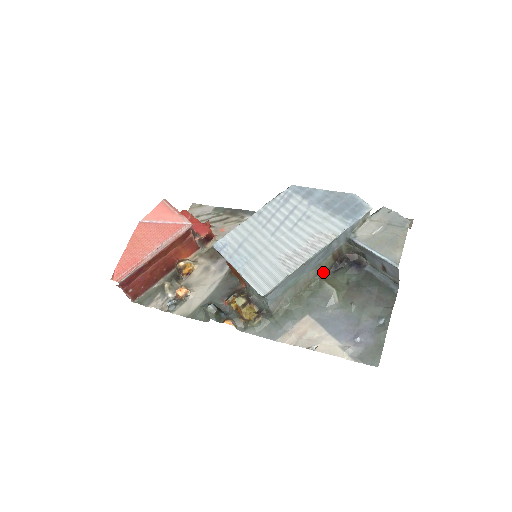
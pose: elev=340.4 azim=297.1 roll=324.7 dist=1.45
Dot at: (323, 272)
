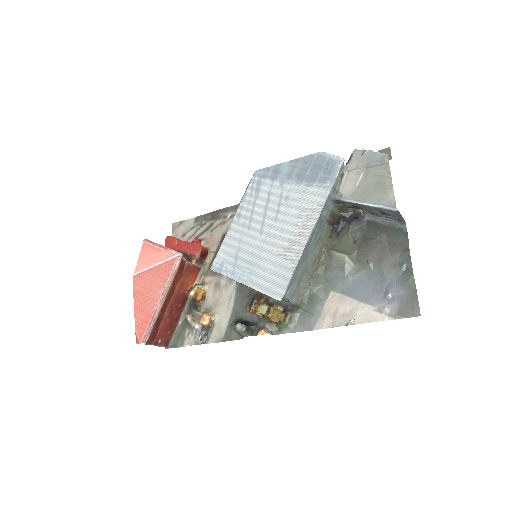
Dot at: (326, 242)
